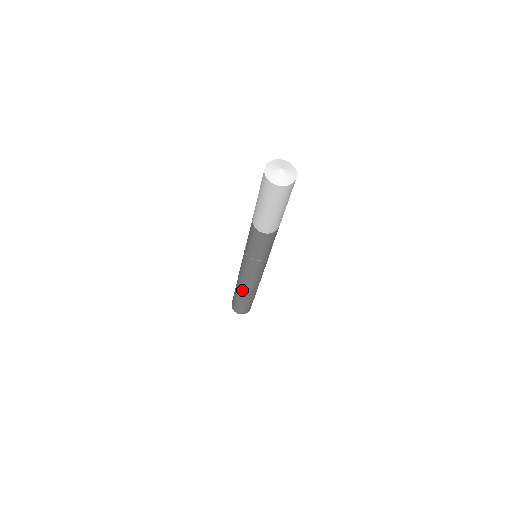
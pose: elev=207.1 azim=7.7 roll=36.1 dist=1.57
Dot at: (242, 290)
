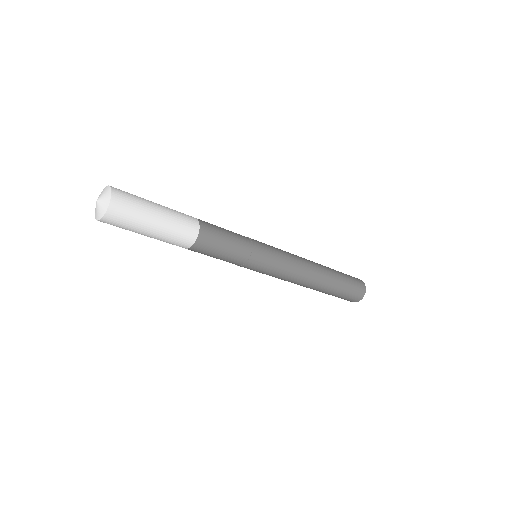
Dot at: occluded
